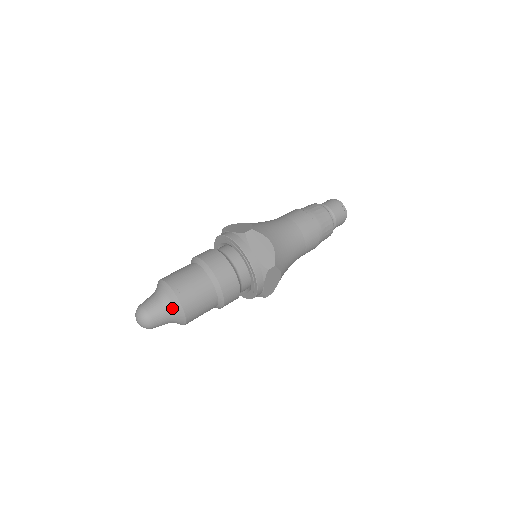
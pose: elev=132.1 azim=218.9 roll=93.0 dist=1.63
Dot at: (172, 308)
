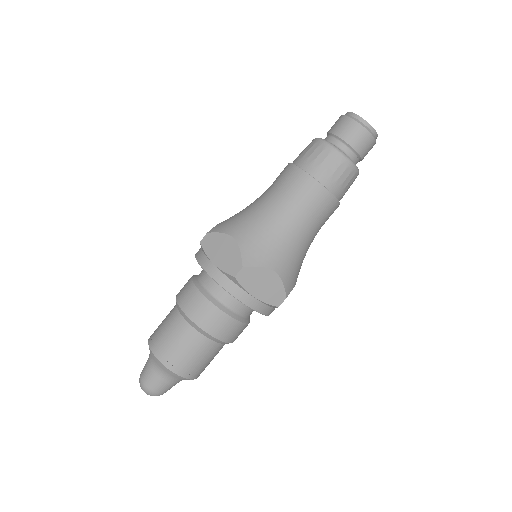
Dot at: (178, 380)
